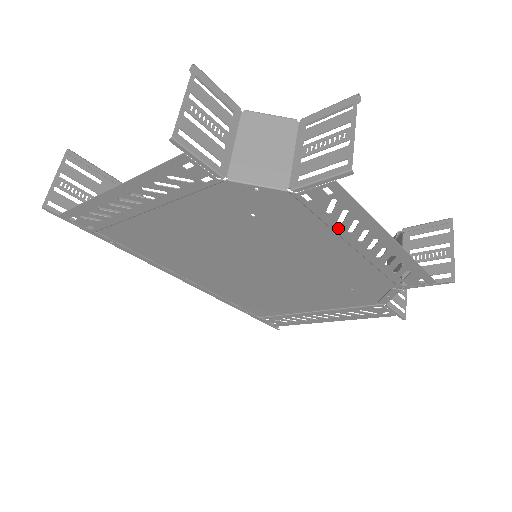
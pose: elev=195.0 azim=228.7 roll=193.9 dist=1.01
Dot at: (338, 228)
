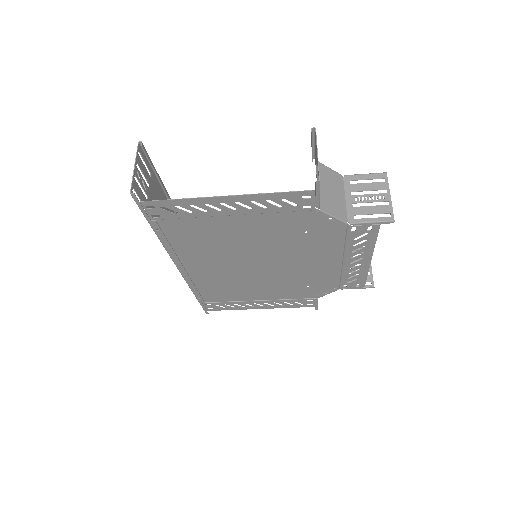
Dot at: (349, 249)
